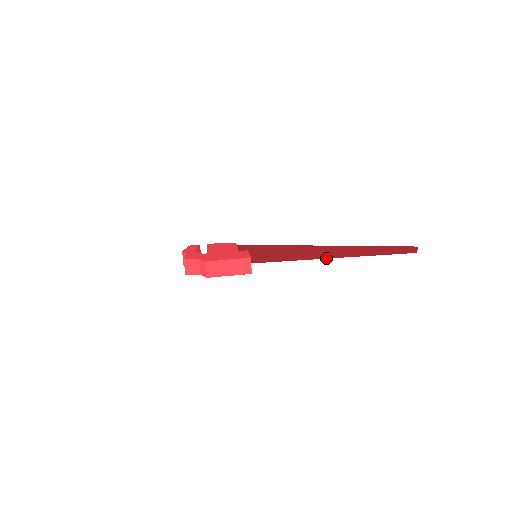
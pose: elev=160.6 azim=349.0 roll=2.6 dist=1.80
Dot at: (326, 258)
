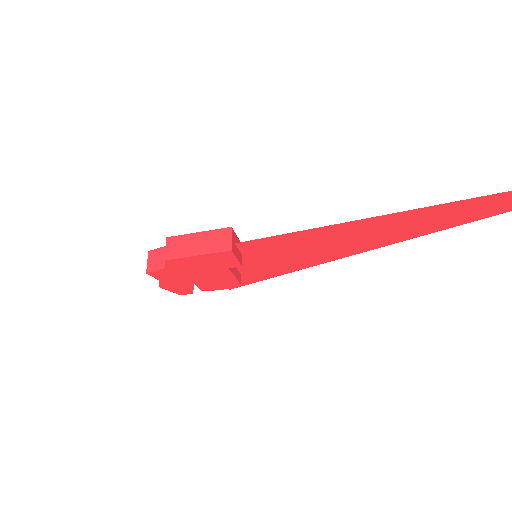
Dot at: occluded
